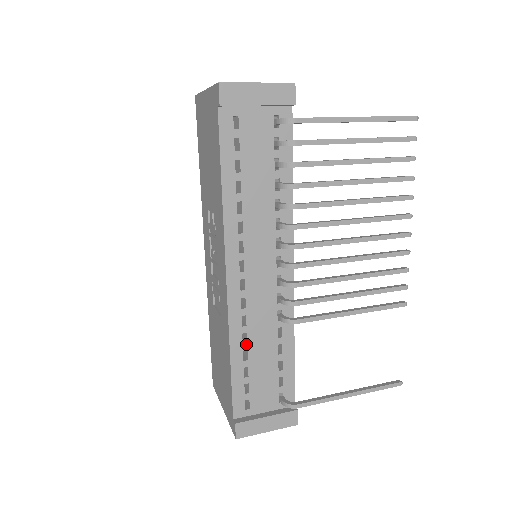
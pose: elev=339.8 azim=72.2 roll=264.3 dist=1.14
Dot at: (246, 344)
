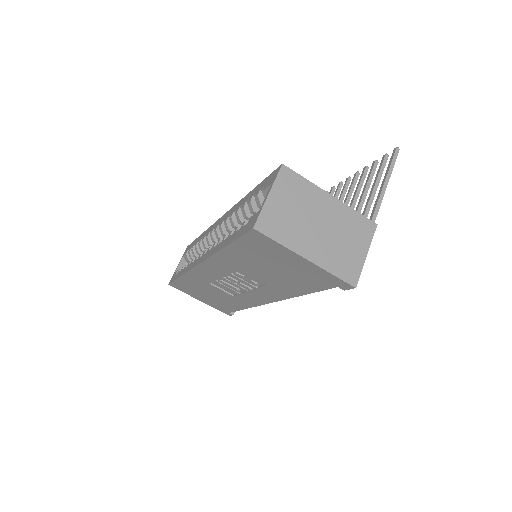
Dot at: occluded
